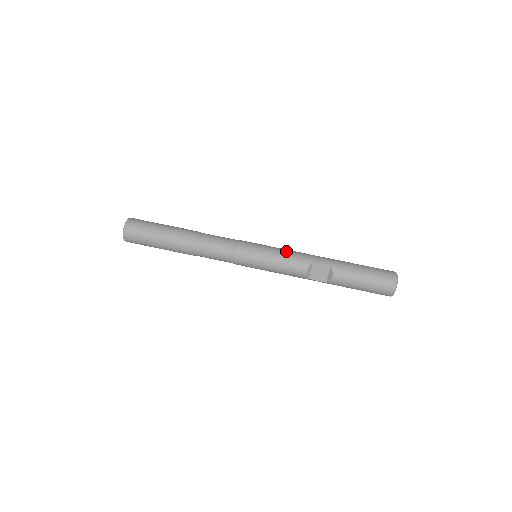
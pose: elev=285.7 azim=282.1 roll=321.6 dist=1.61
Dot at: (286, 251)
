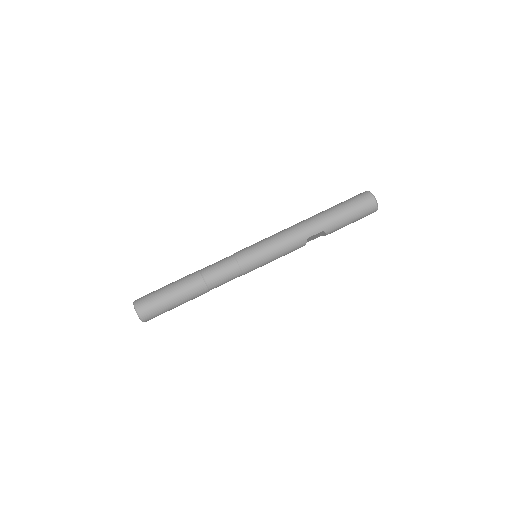
Dot at: (281, 243)
